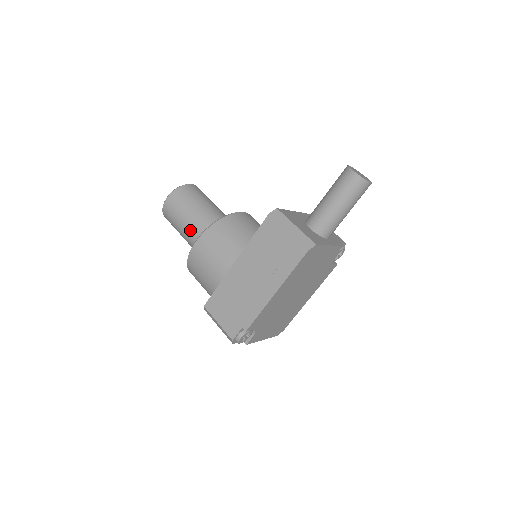
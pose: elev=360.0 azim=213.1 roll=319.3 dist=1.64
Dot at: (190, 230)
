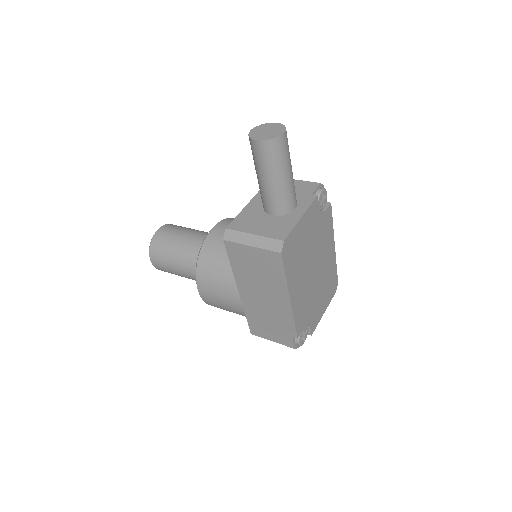
Dot at: (189, 275)
